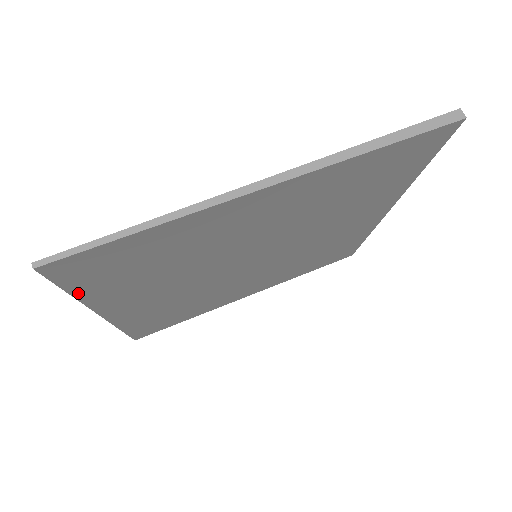
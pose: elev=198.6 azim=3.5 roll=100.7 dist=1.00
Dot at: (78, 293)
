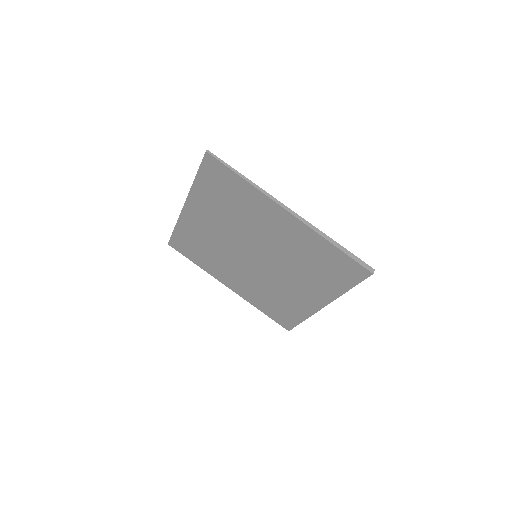
Dot at: (198, 180)
